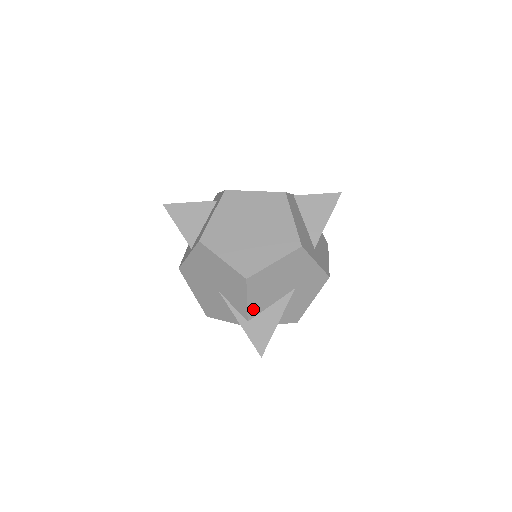
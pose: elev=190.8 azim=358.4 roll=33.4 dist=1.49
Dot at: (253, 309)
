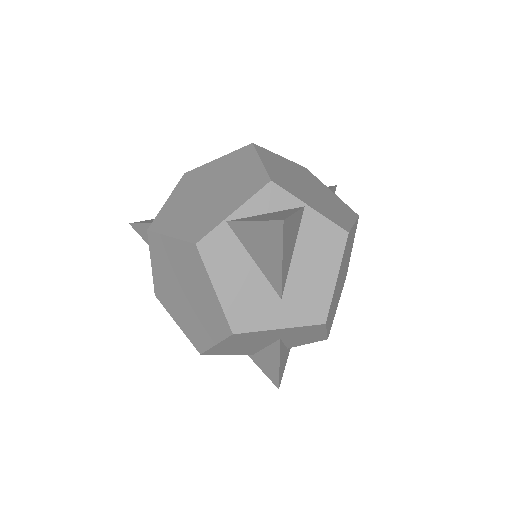
Dot at: (245, 353)
